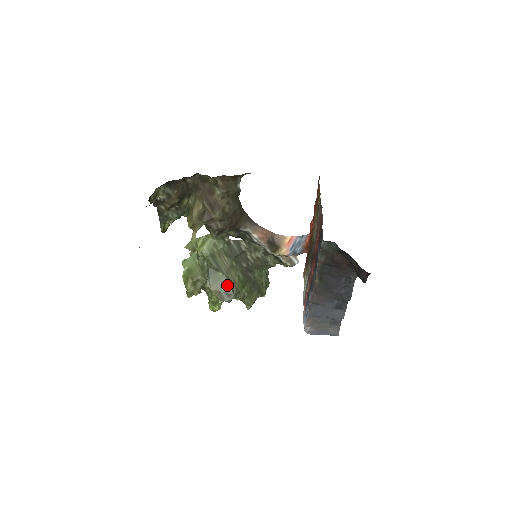
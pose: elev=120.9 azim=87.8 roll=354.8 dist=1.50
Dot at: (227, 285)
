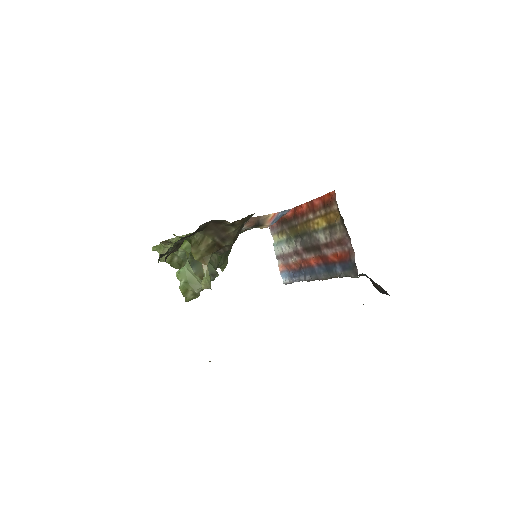
Dot at: (211, 267)
